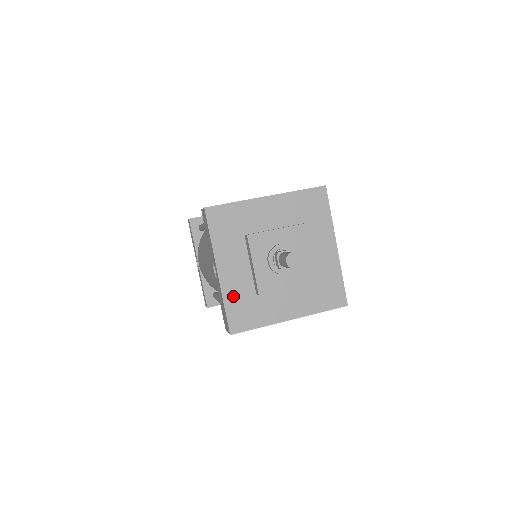
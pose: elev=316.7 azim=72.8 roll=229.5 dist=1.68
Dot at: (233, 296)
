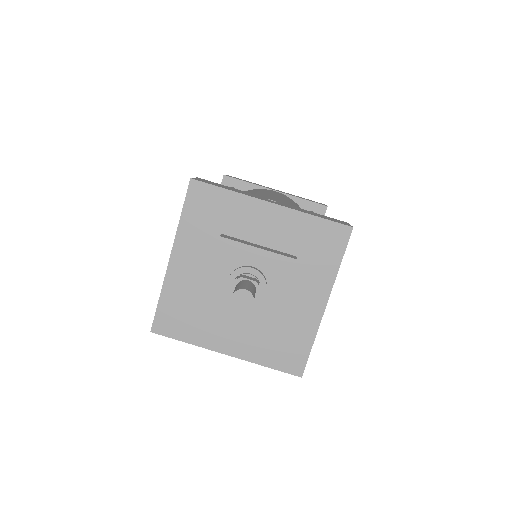
Dot at: (174, 293)
